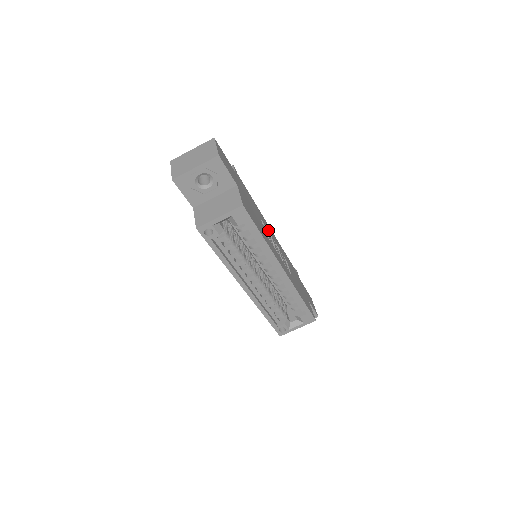
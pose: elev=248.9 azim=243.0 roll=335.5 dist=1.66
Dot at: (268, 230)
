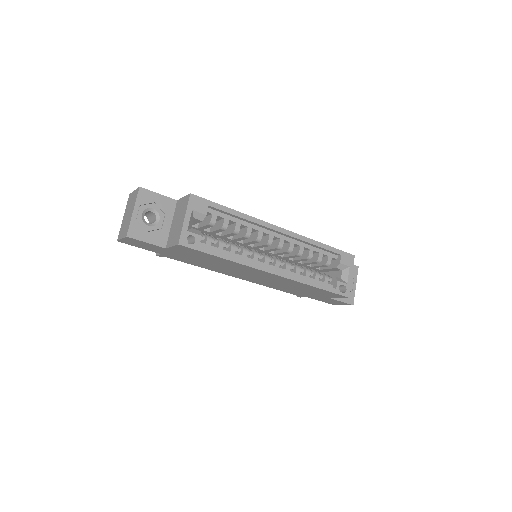
Dot at: occluded
